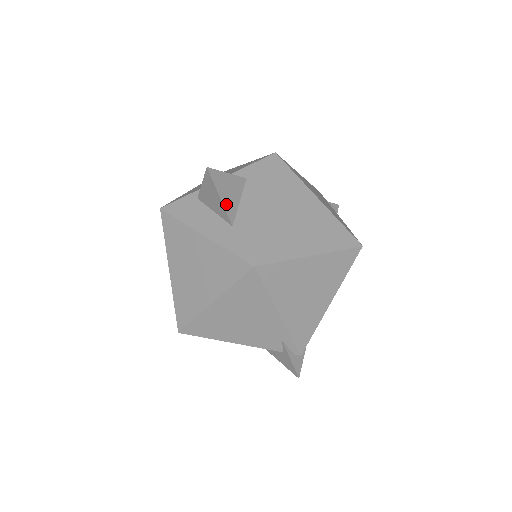
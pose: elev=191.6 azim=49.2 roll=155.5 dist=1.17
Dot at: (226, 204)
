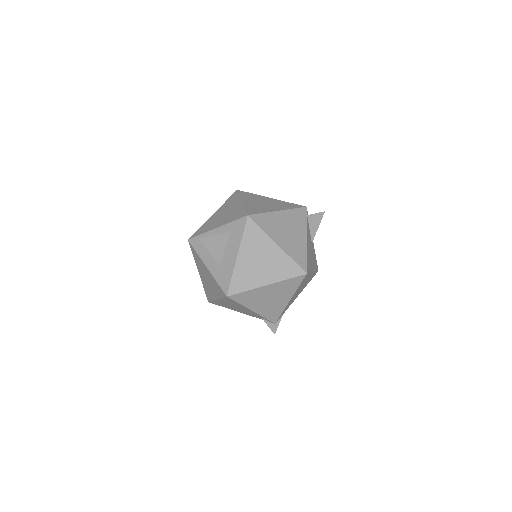
Dot at: (215, 254)
